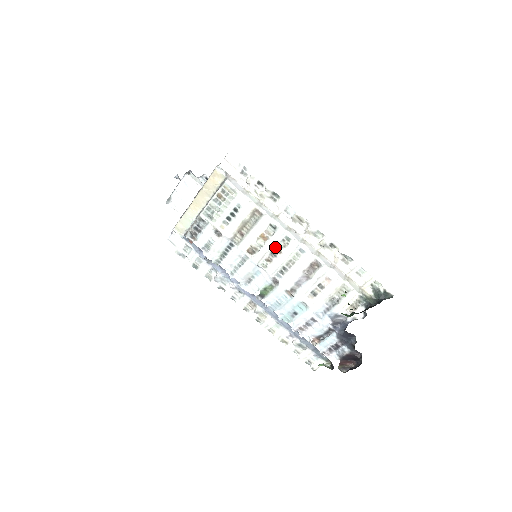
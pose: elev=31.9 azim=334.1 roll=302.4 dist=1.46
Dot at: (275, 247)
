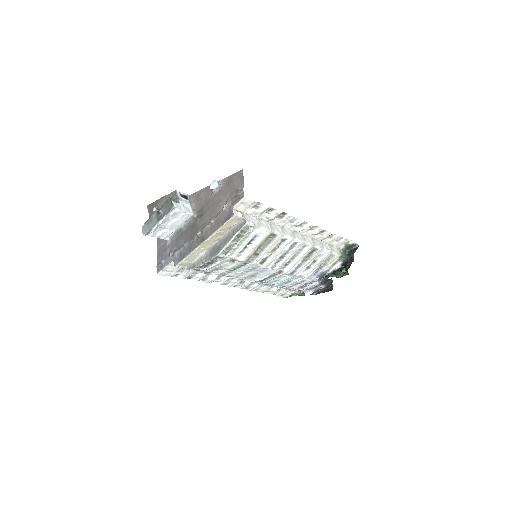
Dot at: (283, 252)
